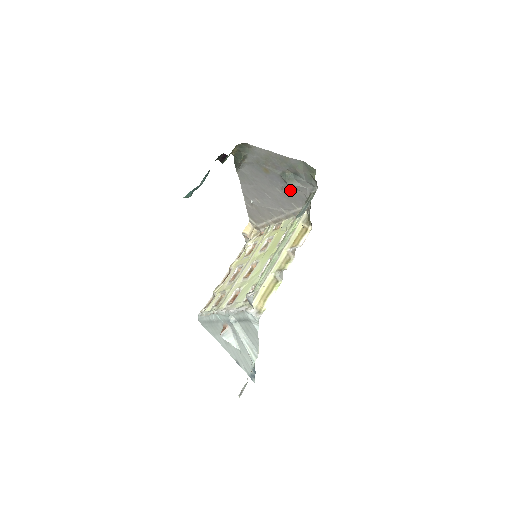
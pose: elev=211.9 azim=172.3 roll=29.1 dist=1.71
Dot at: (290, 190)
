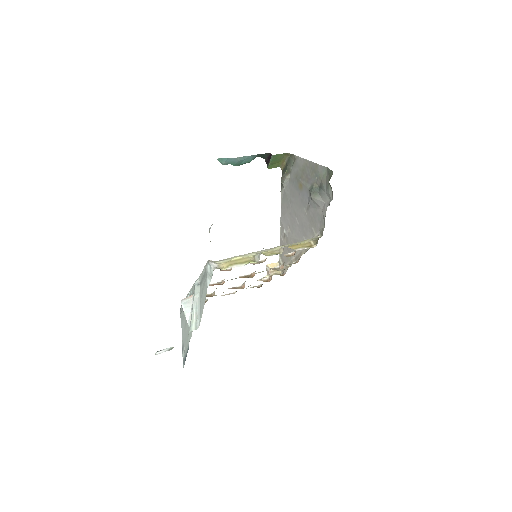
Dot at: (313, 209)
